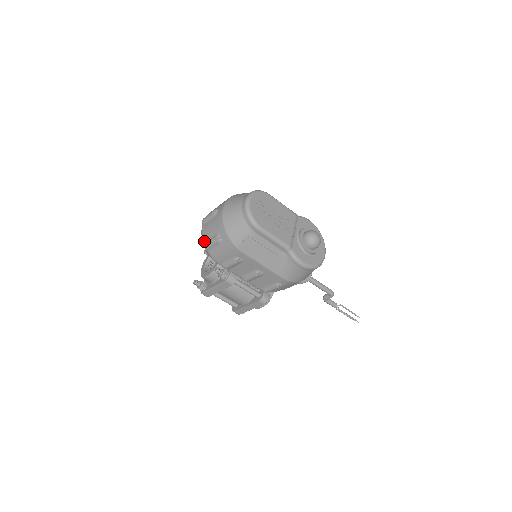
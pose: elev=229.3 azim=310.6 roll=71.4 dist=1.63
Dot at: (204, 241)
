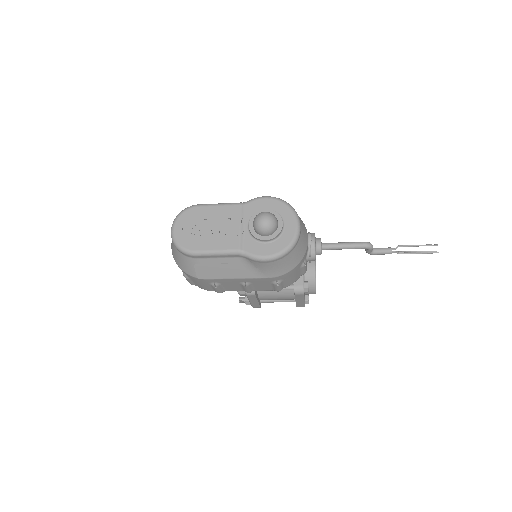
Dot at: occluded
